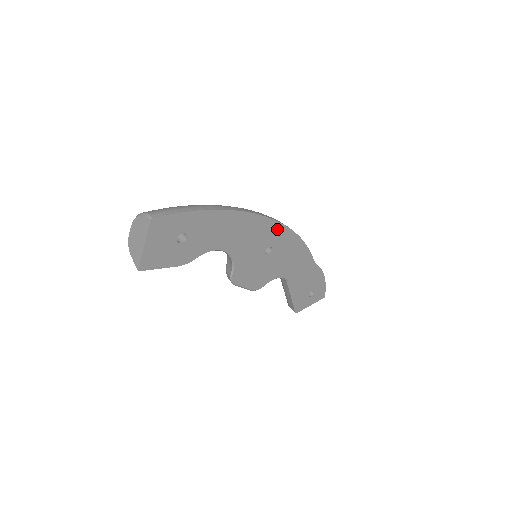
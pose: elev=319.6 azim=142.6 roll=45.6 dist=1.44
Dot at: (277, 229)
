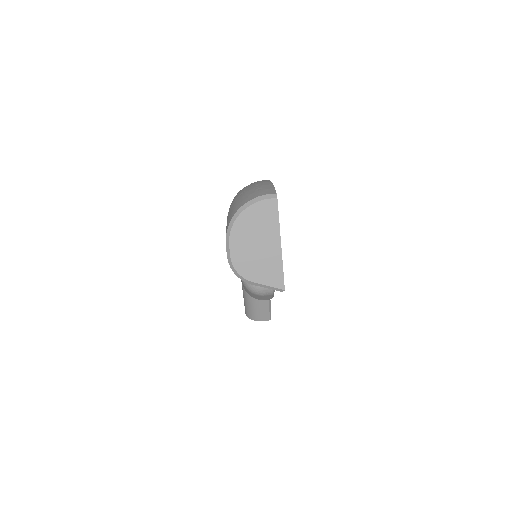
Dot at: occluded
